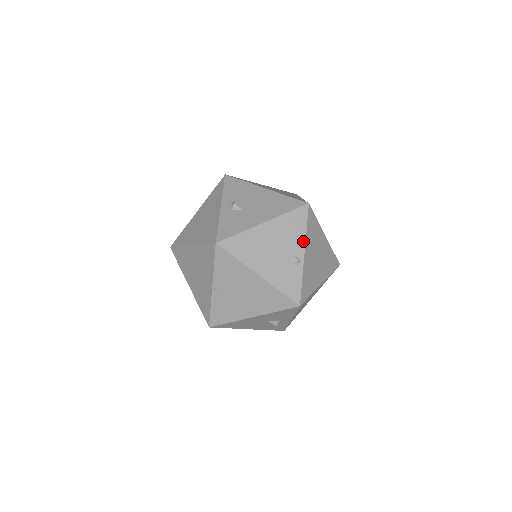
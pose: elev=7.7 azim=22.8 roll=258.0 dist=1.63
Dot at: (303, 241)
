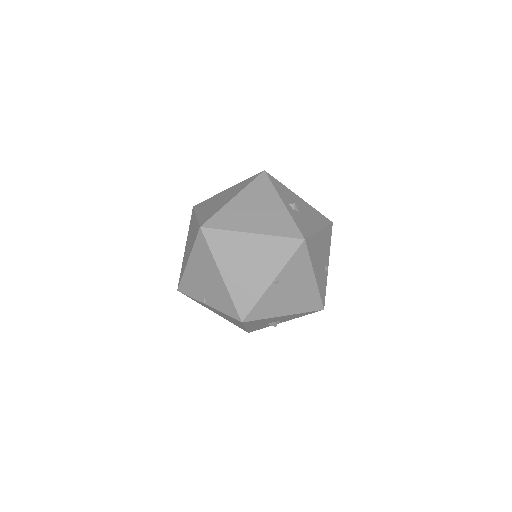
Dot at: (329, 253)
